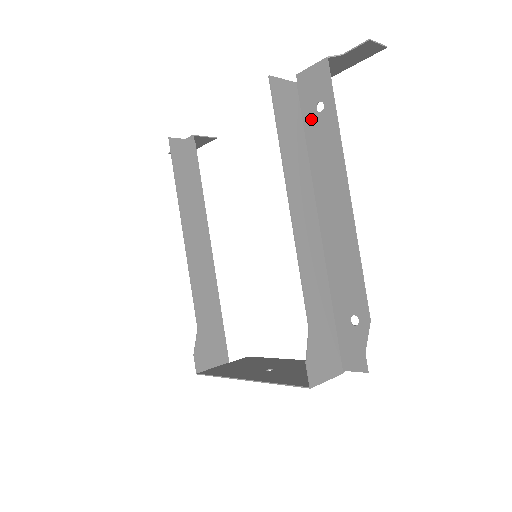
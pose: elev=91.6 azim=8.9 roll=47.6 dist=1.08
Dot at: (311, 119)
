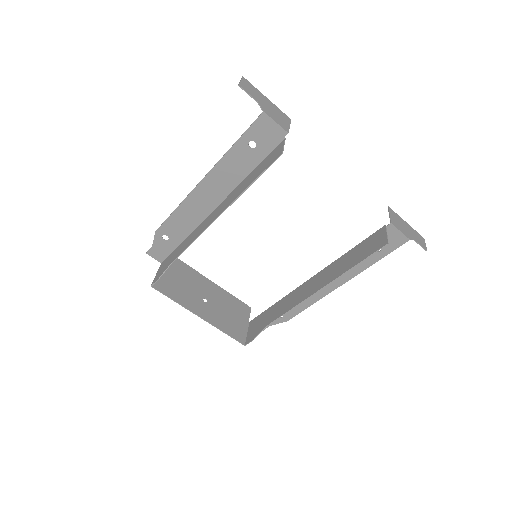
Dot at: occluded
